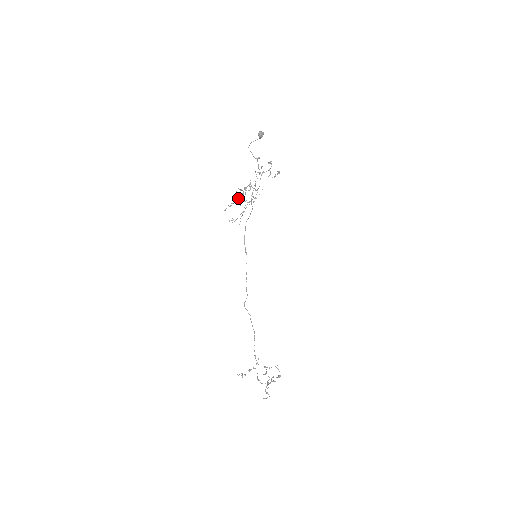
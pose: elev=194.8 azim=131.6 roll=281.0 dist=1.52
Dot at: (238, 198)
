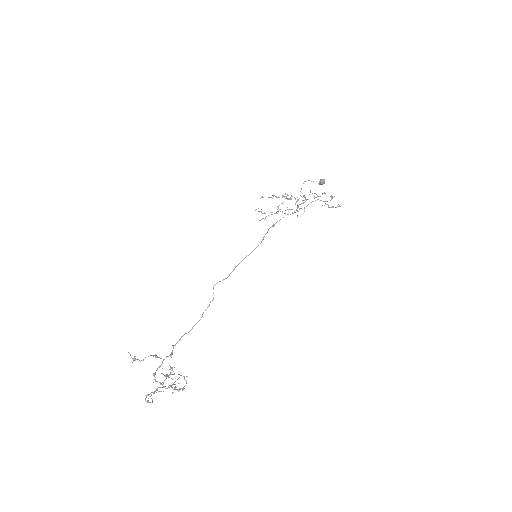
Dot at: occluded
